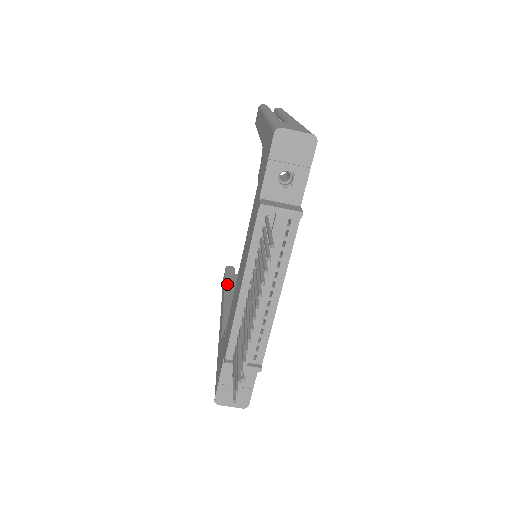
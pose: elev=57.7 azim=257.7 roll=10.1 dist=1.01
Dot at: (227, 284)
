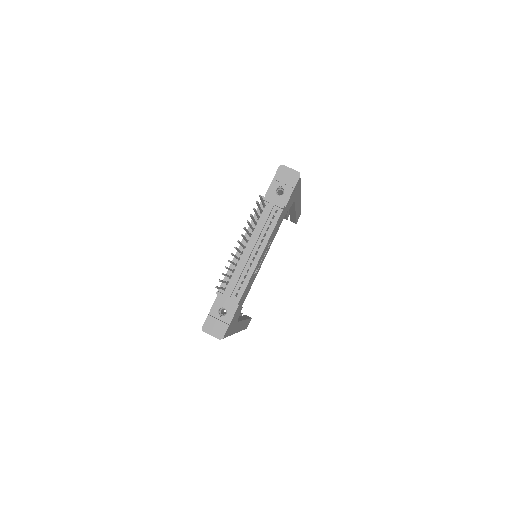
Dot at: occluded
